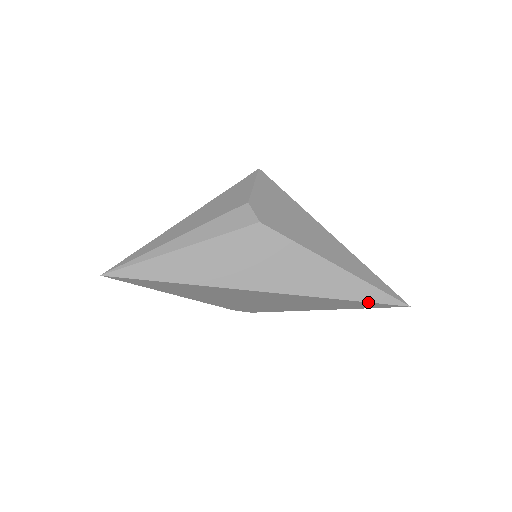
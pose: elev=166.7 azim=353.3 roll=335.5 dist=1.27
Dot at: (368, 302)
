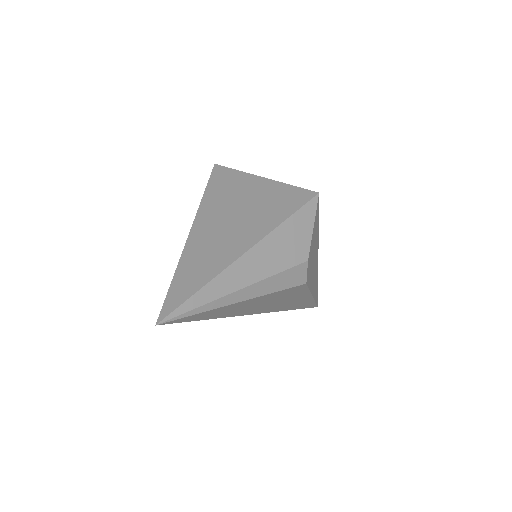
Dot at: (304, 308)
